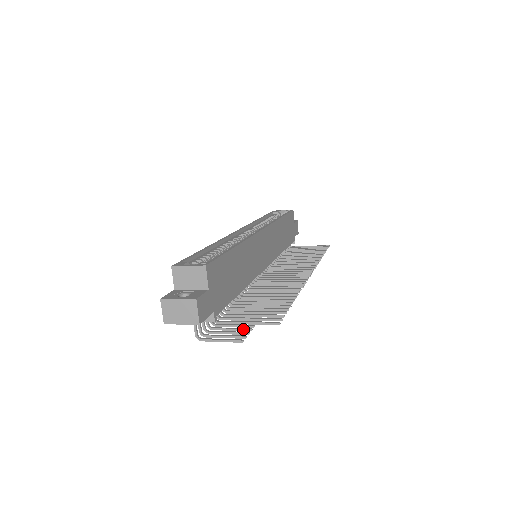
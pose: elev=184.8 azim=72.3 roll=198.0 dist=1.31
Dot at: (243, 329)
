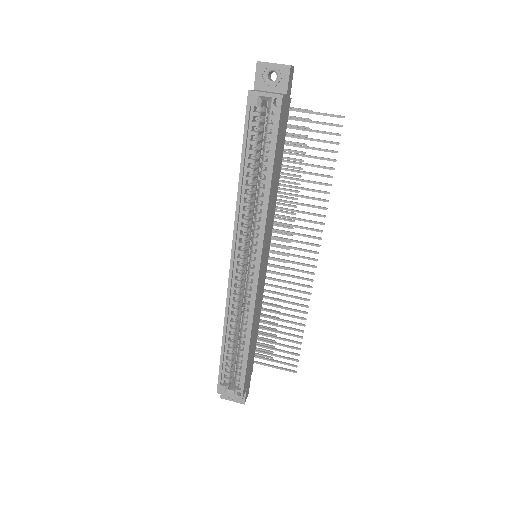
Dot at: occluded
